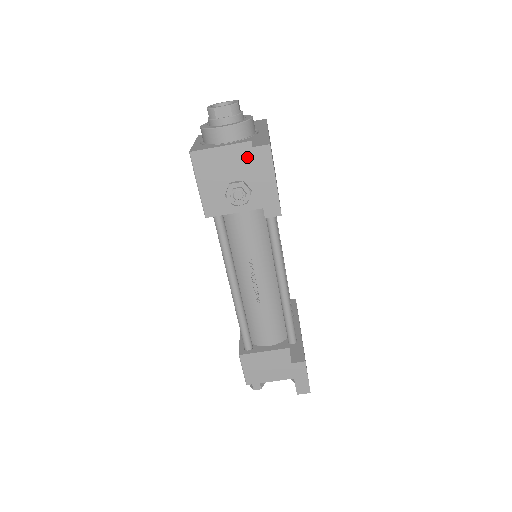
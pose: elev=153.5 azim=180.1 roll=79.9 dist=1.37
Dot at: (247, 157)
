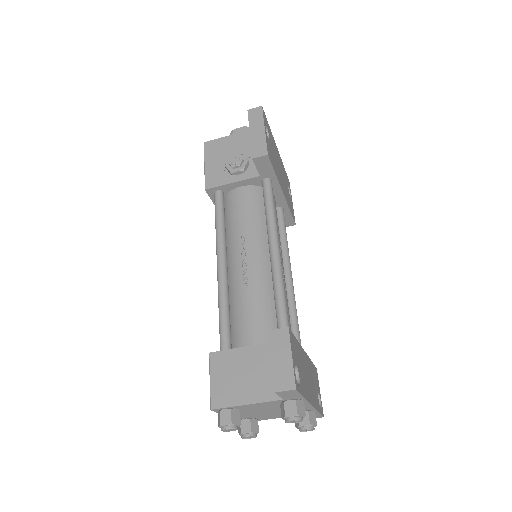
Dot at: (249, 140)
